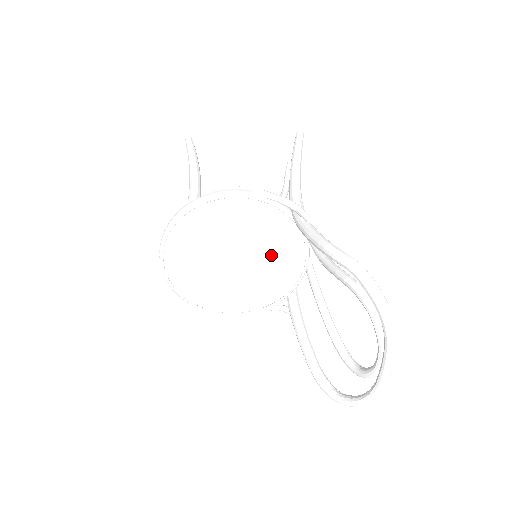
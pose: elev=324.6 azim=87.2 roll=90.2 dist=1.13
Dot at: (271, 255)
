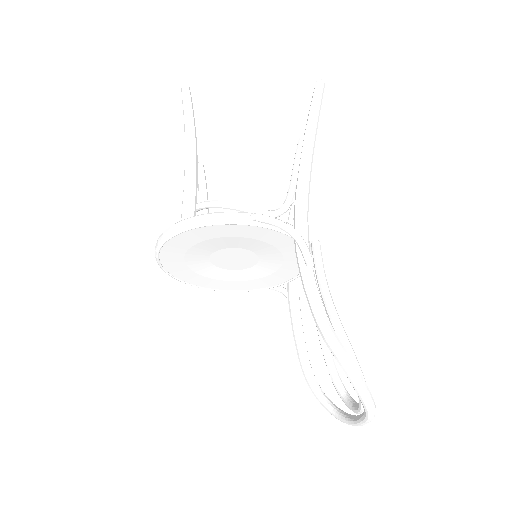
Dot at: (271, 258)
